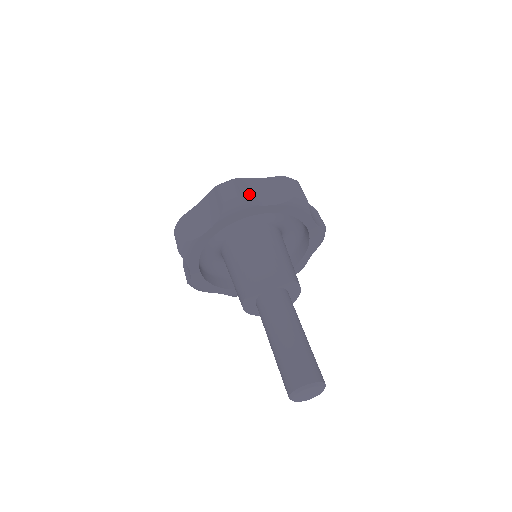
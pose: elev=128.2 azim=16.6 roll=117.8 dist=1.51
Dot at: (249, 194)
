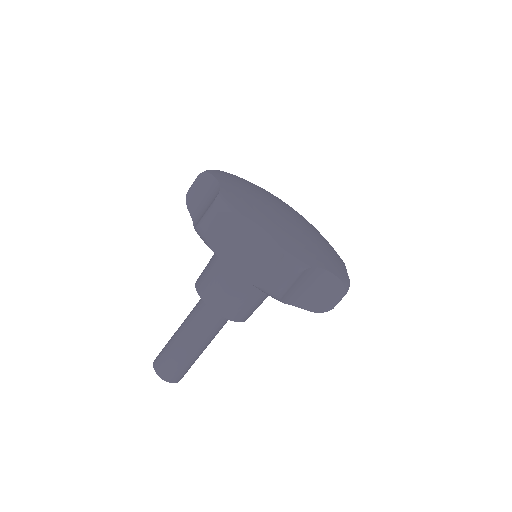
Dot at: (296, 290)
